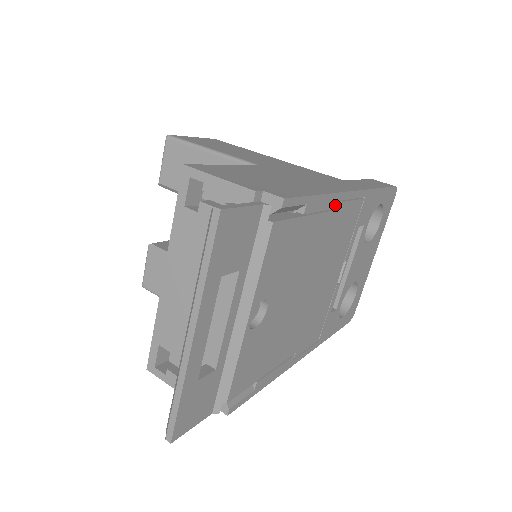
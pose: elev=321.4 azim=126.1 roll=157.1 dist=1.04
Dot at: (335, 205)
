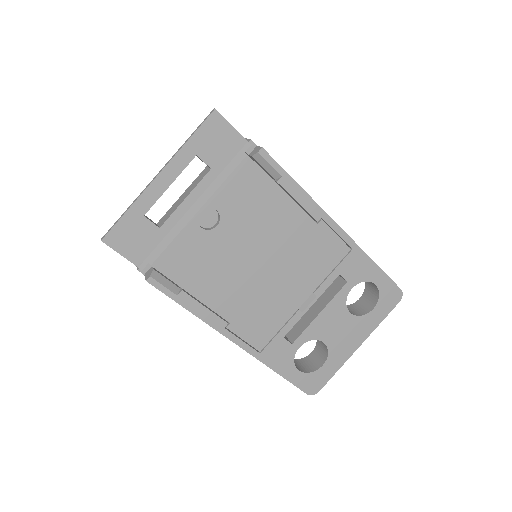
Dot at: (313, 214)
